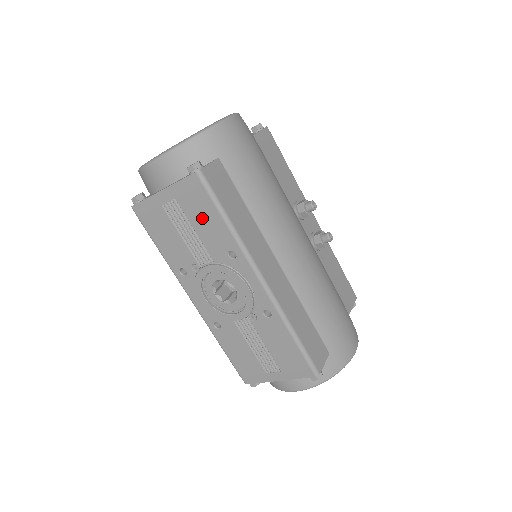
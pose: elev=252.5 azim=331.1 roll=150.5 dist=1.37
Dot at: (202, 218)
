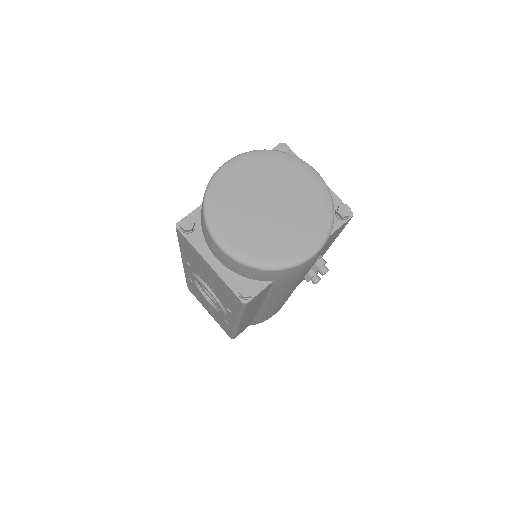
Dot at: (225, 296)
